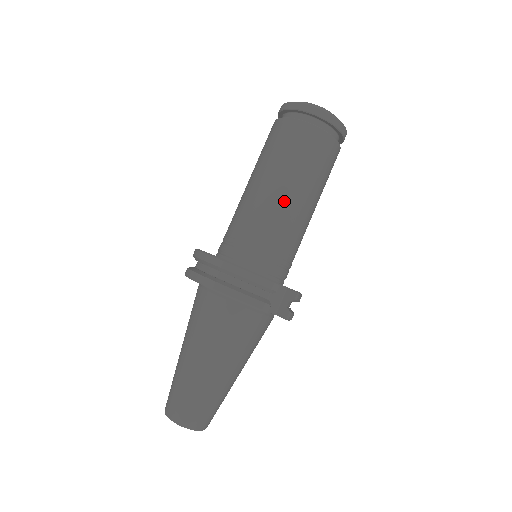
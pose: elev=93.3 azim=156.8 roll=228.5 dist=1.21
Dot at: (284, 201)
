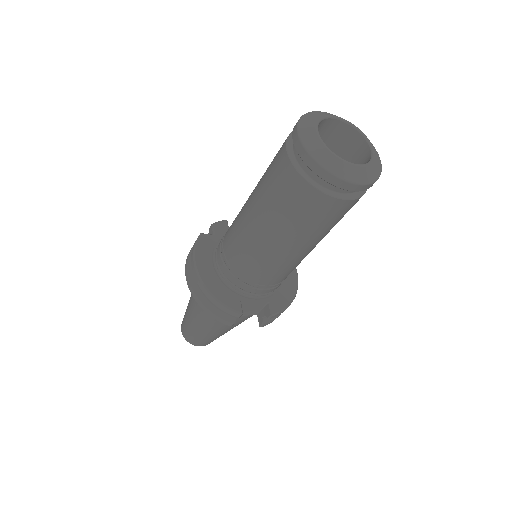
Dot at: (263, 245)
